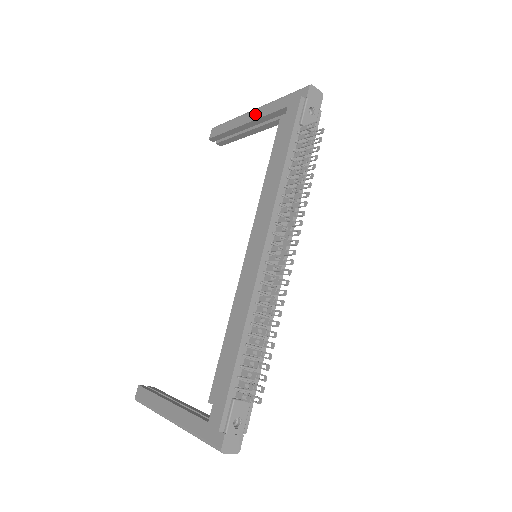
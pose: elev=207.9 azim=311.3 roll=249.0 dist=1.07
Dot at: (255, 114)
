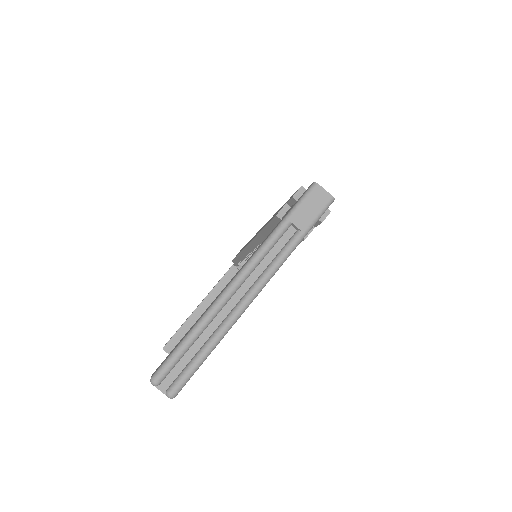
Dot at: occluded
